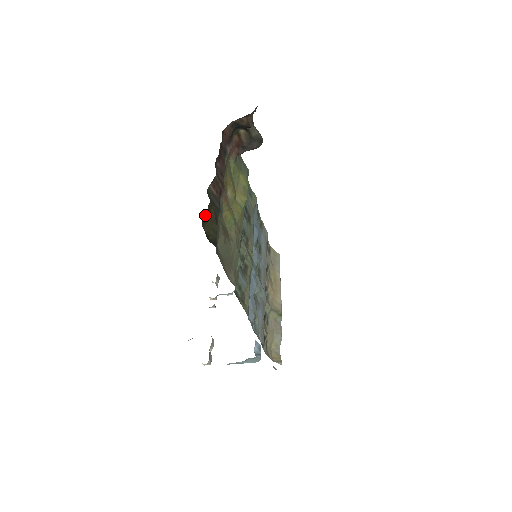
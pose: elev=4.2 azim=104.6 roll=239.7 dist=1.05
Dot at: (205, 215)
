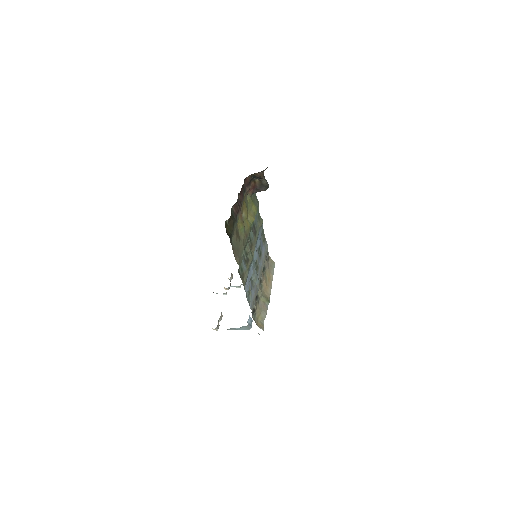
Dot at: (227, 221)
